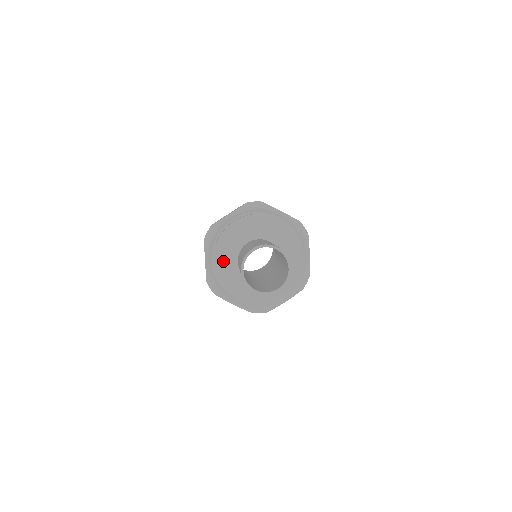
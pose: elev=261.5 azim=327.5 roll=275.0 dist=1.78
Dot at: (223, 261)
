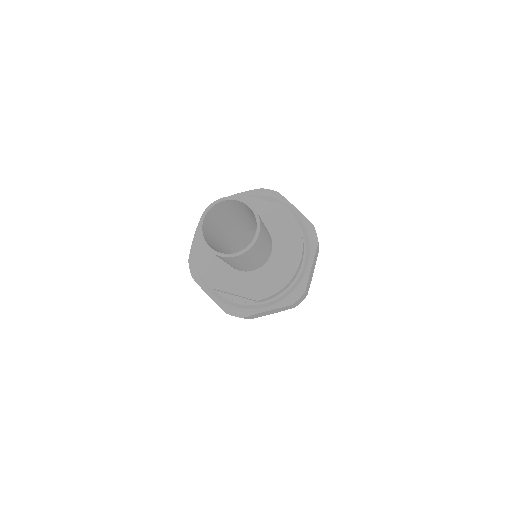
Dot at: (215, 275)
